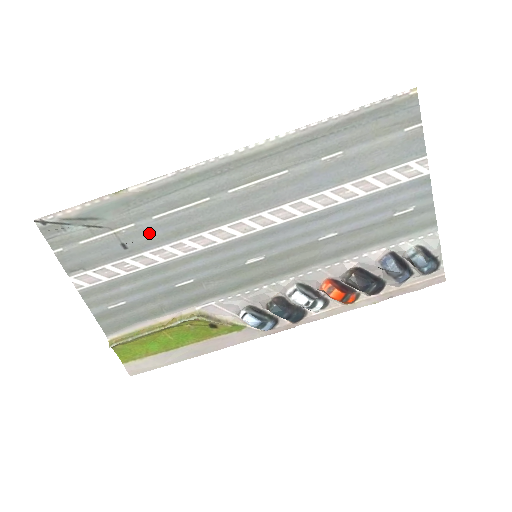
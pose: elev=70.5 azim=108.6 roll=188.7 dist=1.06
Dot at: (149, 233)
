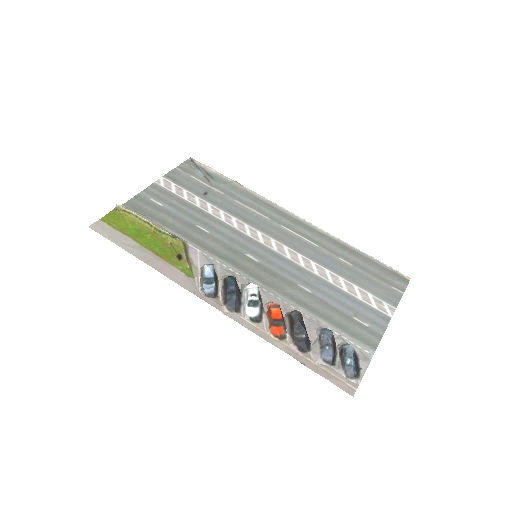
Dot at: (224, 201)
